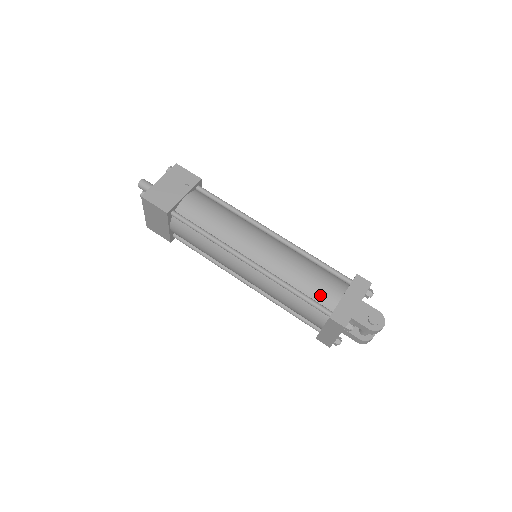
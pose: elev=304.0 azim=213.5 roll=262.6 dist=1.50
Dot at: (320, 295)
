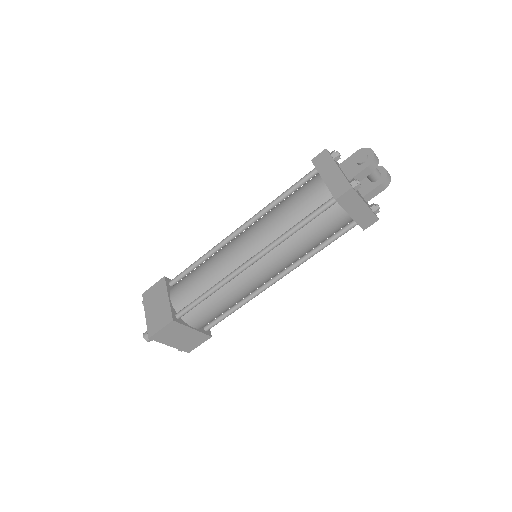
Dot at: (312, 203)
